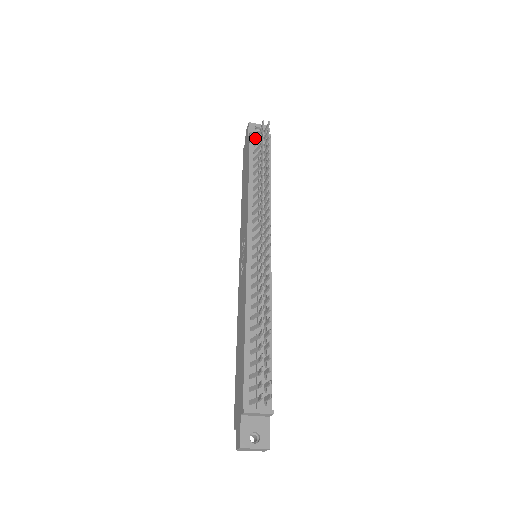
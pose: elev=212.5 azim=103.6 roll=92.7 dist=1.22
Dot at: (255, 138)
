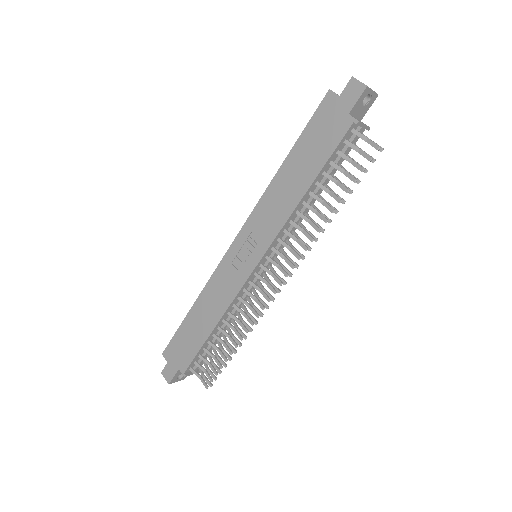
Dot at: (354, 133)
